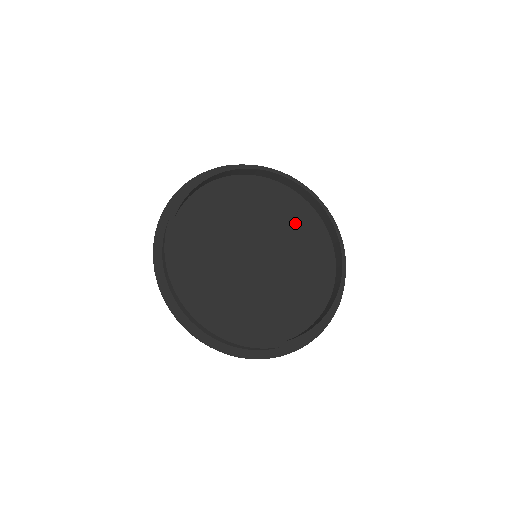
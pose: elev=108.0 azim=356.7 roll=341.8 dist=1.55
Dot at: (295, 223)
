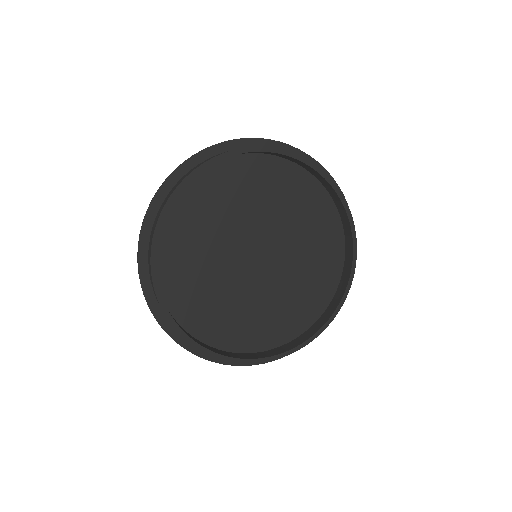
Dot at: (316, 259)
